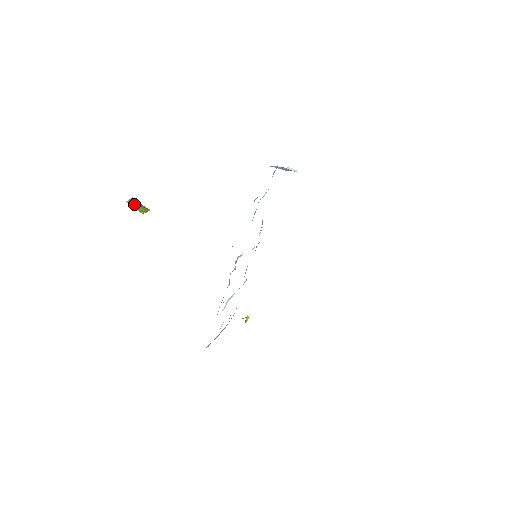
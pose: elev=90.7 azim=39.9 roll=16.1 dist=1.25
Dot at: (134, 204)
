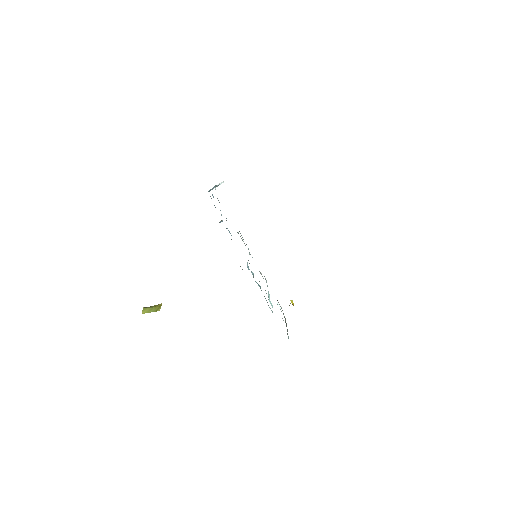
Dot at: (148, 310)
